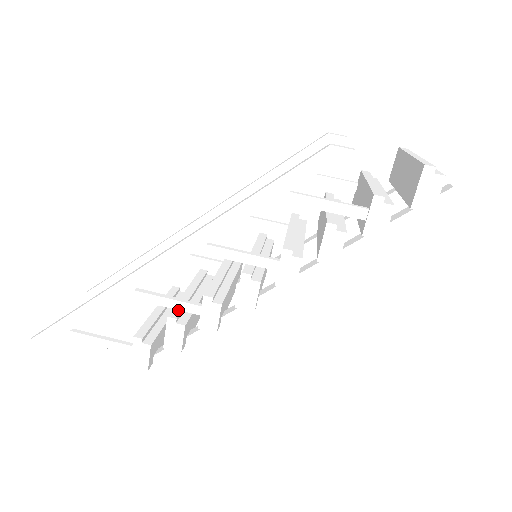
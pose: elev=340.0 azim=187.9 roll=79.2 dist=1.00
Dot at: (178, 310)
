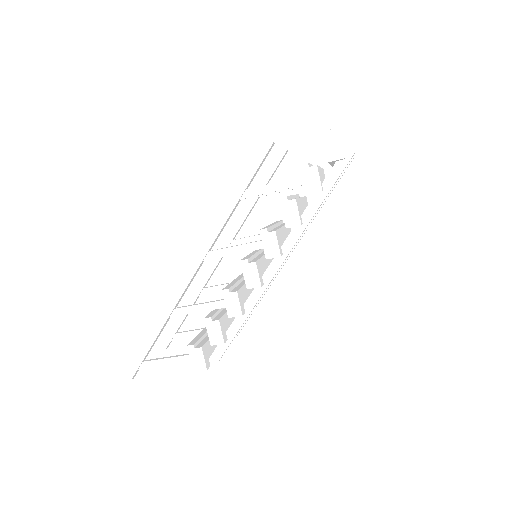
Dot at: (212, 314)
